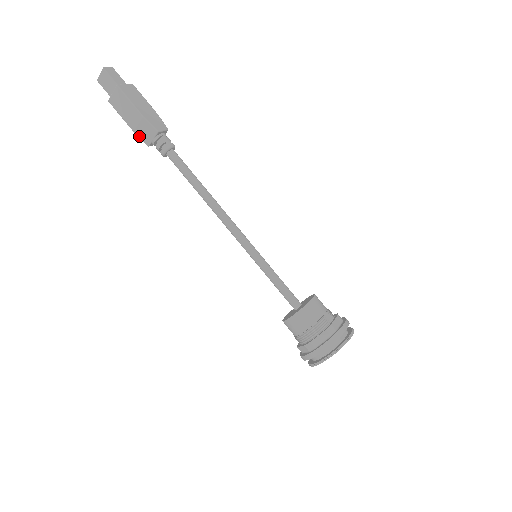
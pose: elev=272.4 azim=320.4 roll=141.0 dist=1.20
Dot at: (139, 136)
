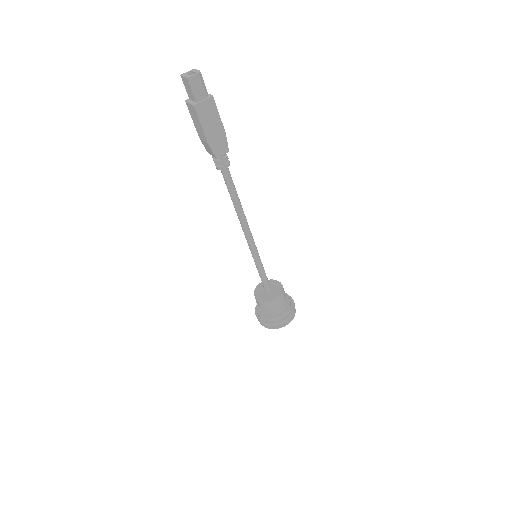
Dot at: (203, 143)
